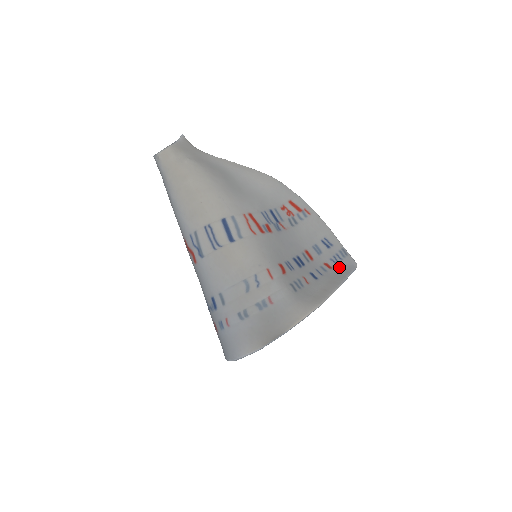
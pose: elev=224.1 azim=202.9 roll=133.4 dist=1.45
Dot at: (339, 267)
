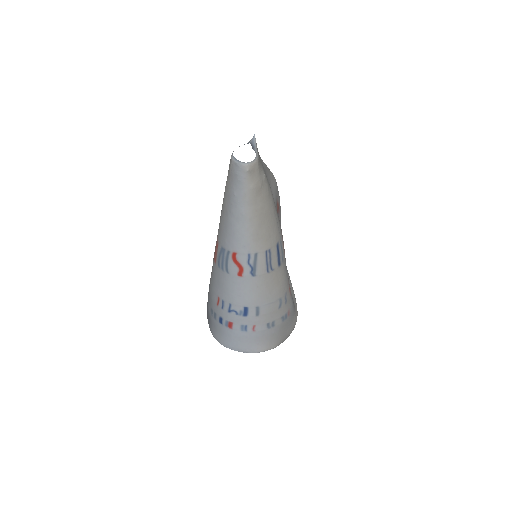
Dot at: occluded
